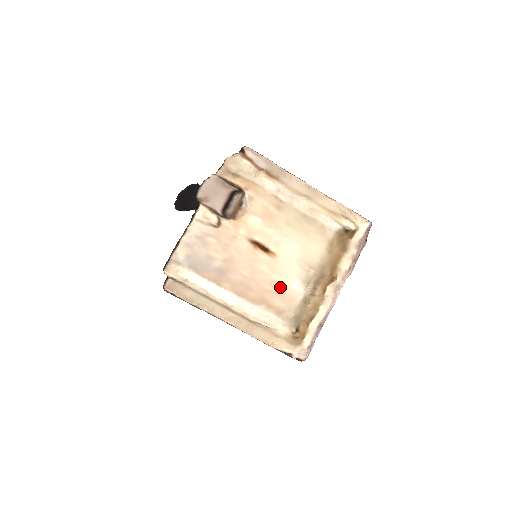
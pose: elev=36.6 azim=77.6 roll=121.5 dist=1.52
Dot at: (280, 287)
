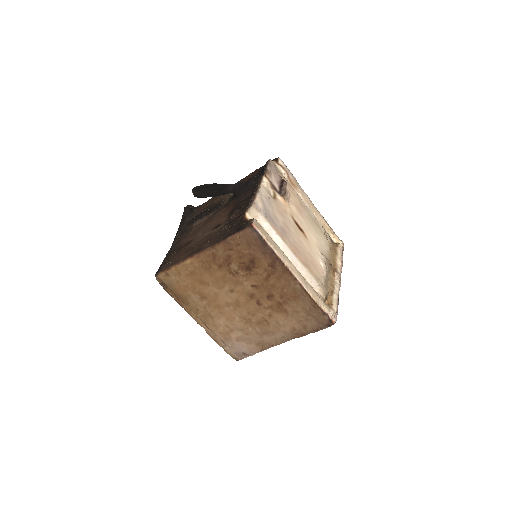
Dot at: (314, 260)
